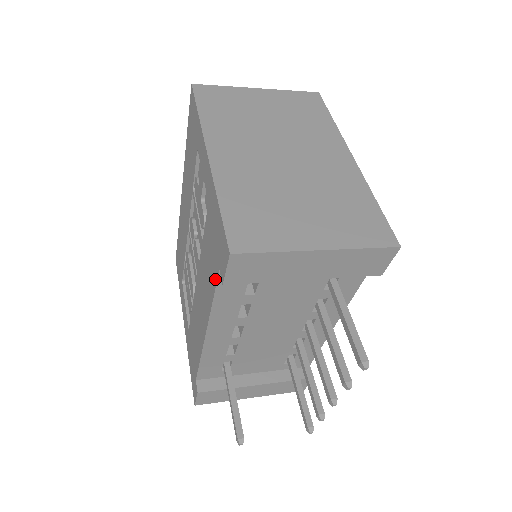
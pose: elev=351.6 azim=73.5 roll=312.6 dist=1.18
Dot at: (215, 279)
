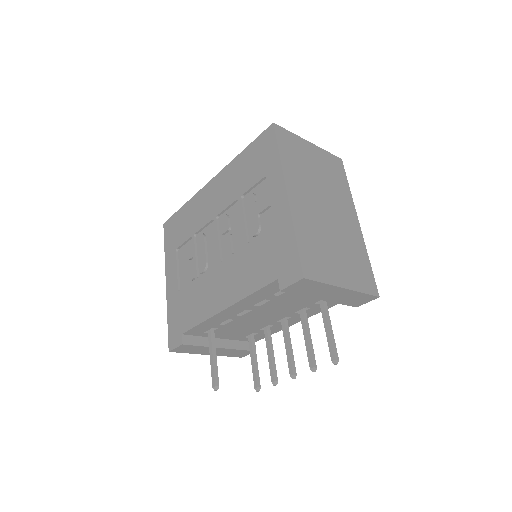
Dot at: (266, 281)
